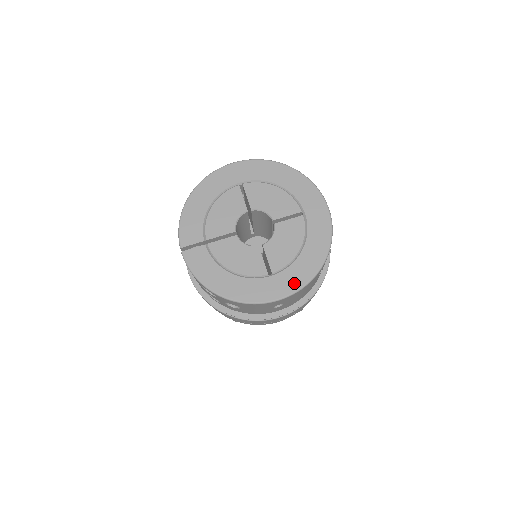
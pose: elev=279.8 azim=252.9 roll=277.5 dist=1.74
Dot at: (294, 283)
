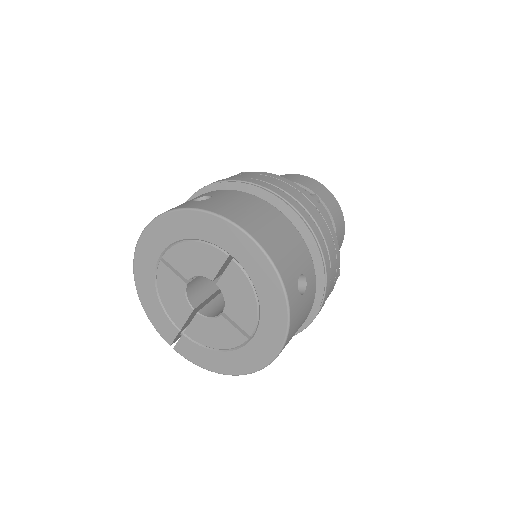
Dot at: (275, 338)
